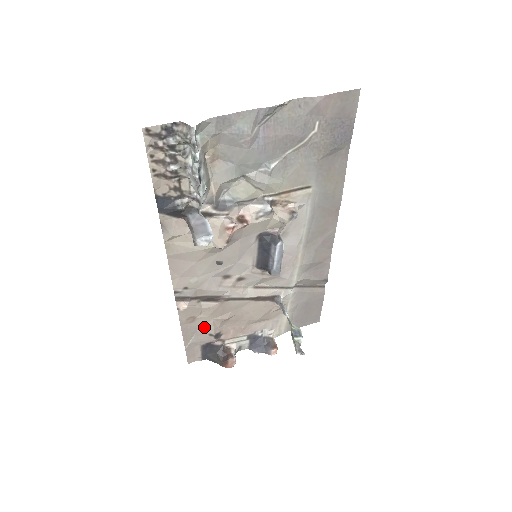
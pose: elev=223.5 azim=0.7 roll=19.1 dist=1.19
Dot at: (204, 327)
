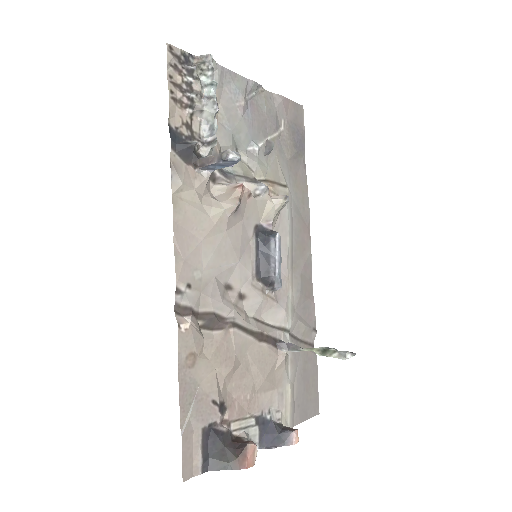
Dot at: (205, 384)
